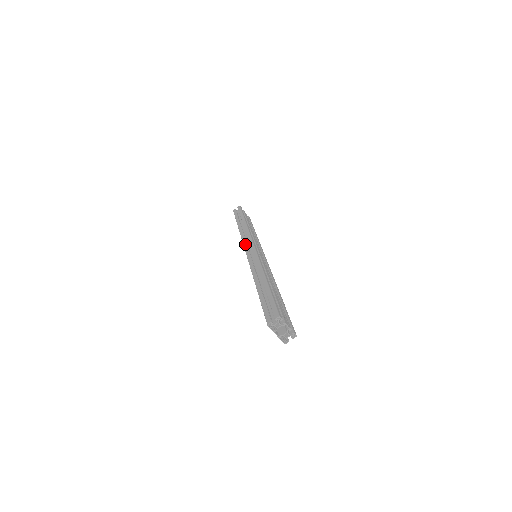
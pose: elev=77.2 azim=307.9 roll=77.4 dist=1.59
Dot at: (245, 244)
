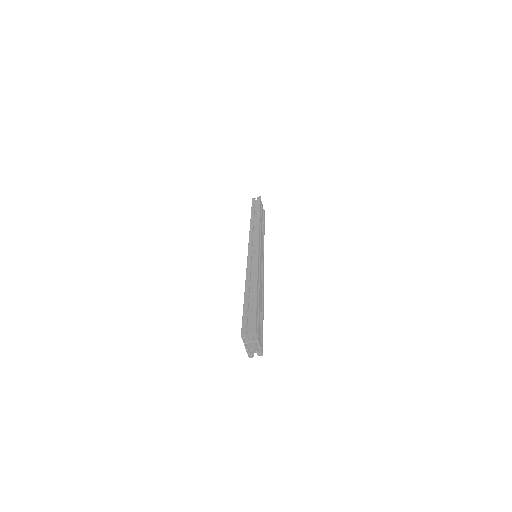
Dot at: (251, 240)
